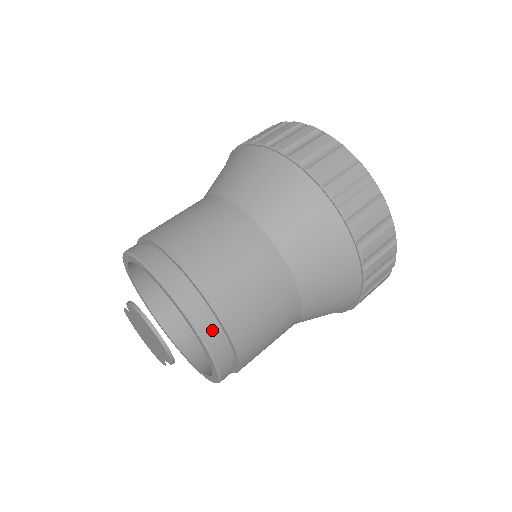
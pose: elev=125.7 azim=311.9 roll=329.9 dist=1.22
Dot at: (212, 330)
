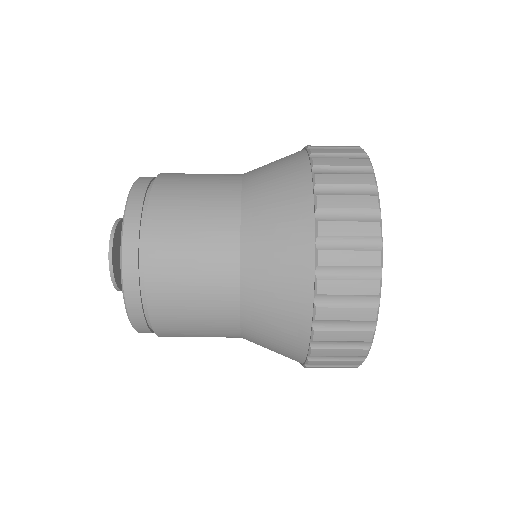
Dot at: (139, 309)
